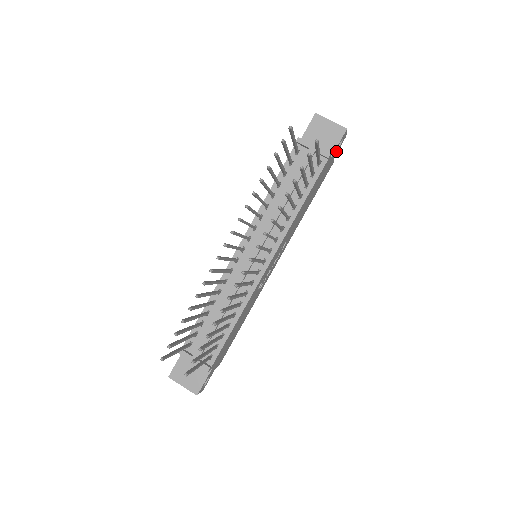
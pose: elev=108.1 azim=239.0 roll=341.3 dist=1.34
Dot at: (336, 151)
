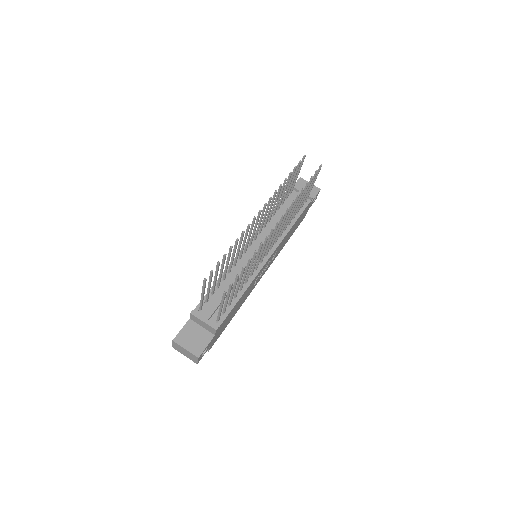
Dot at: (311, 204)
